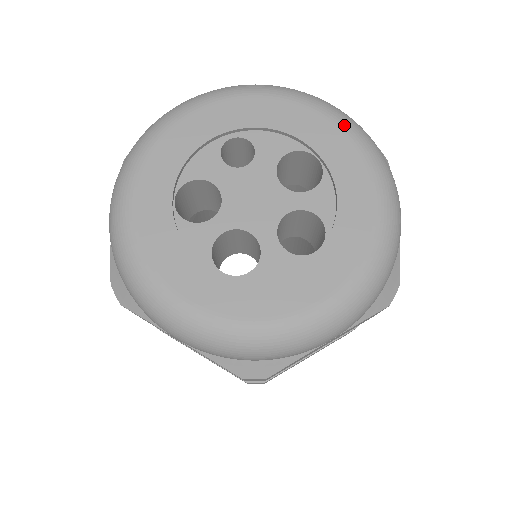
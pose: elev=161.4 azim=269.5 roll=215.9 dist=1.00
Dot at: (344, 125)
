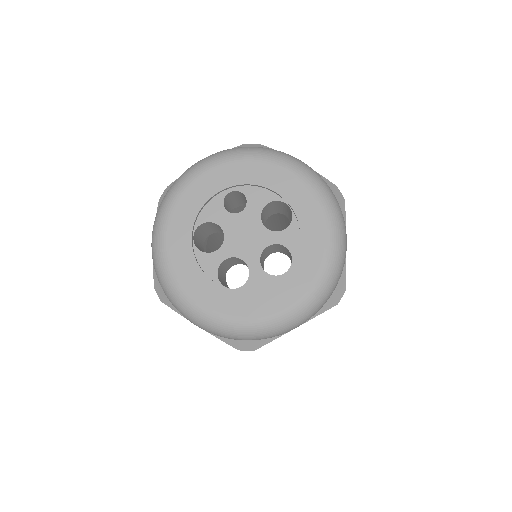
Dot at: (308, 182)
